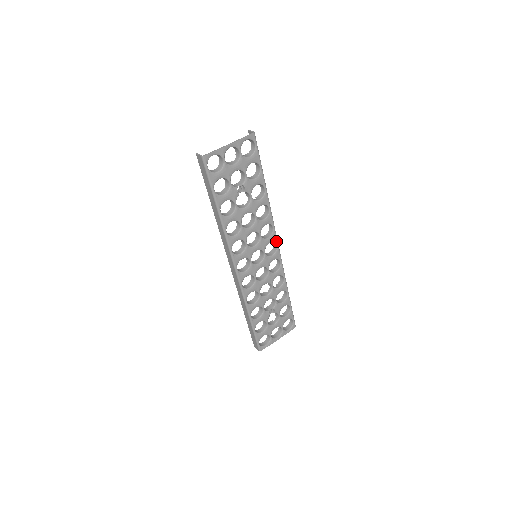
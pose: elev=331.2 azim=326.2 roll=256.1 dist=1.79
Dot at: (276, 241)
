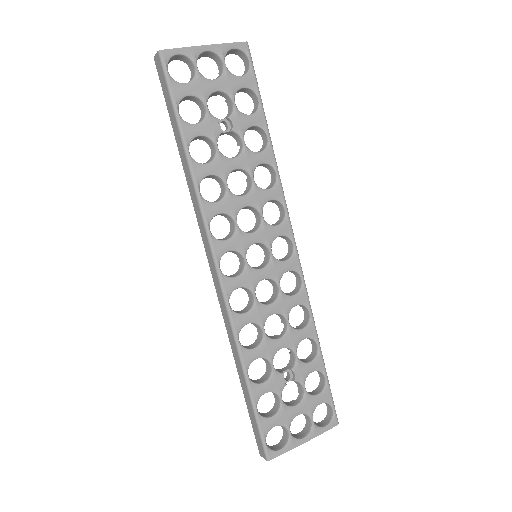
Dot at: (291, 236)
